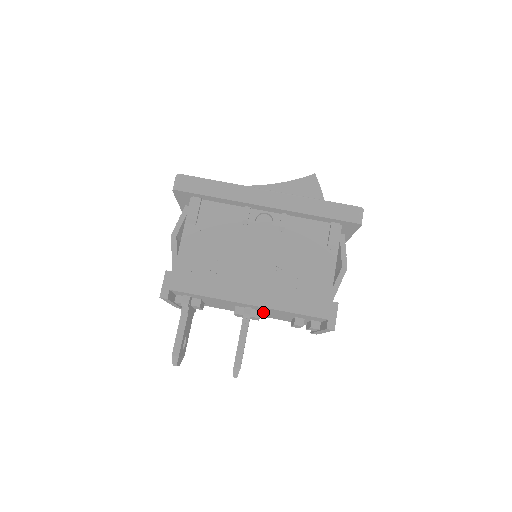
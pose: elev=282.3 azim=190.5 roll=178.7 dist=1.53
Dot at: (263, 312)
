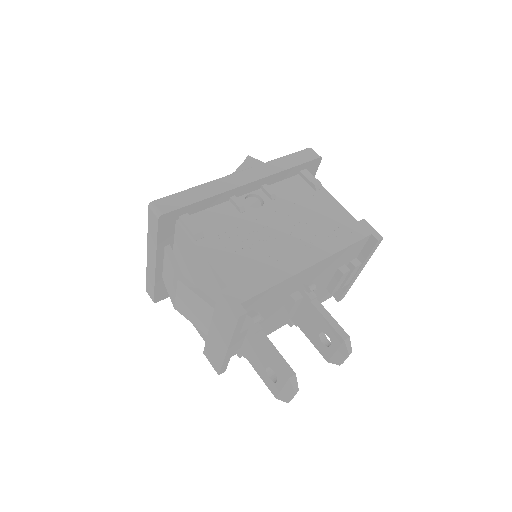
Dot at: occluded
